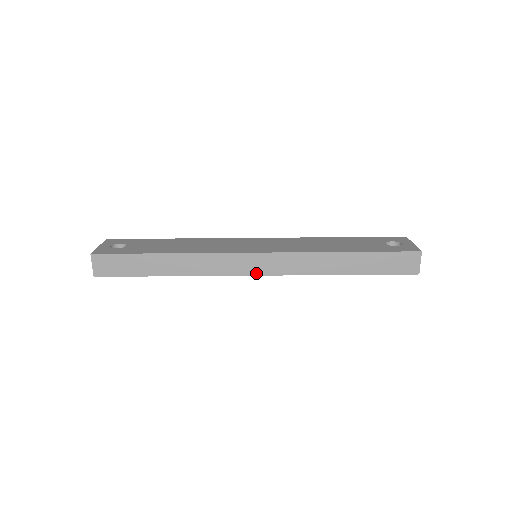
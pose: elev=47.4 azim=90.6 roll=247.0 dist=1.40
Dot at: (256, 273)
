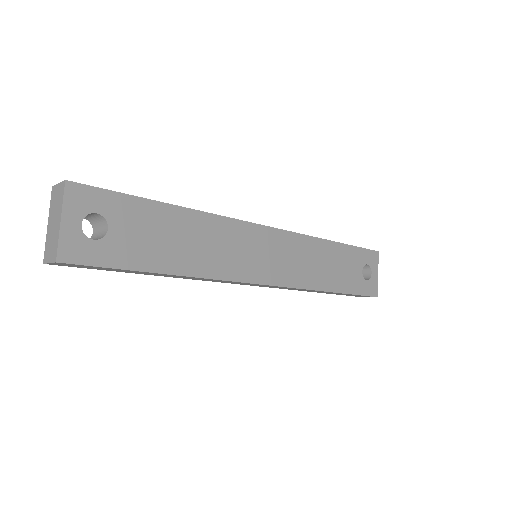
Dot at: occluded
